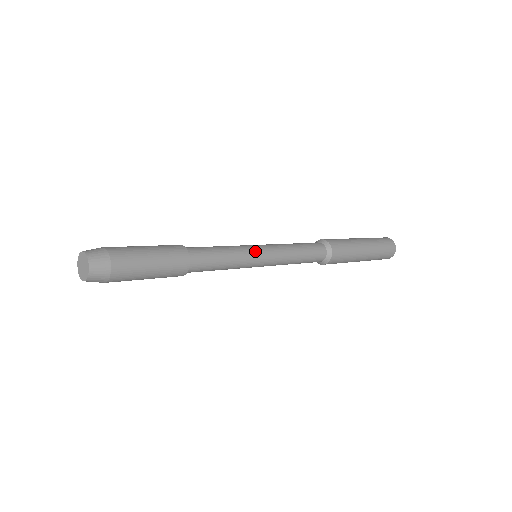
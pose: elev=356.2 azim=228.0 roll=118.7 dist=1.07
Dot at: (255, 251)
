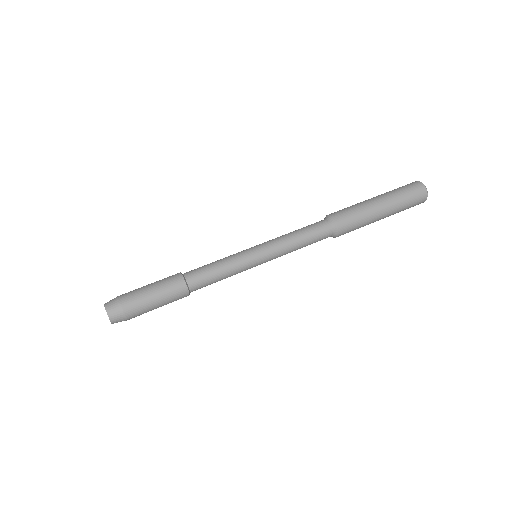
Dot at: occluded
